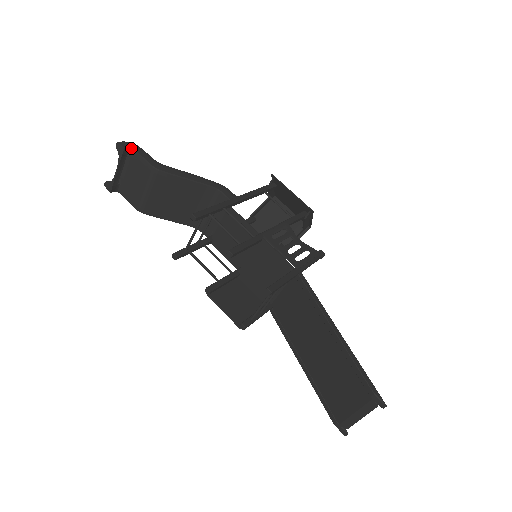
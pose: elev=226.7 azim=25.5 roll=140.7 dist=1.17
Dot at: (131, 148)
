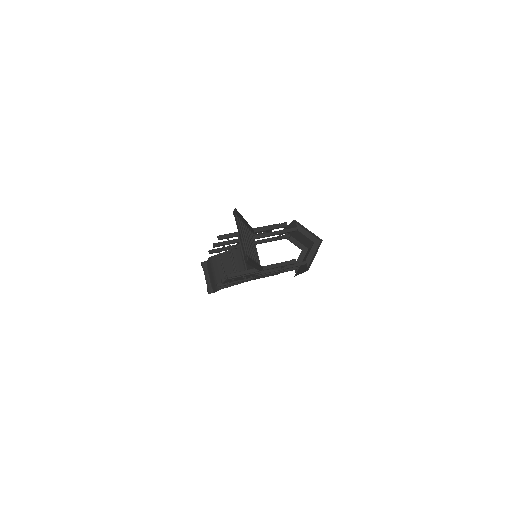
Dot at: (206, 262)
